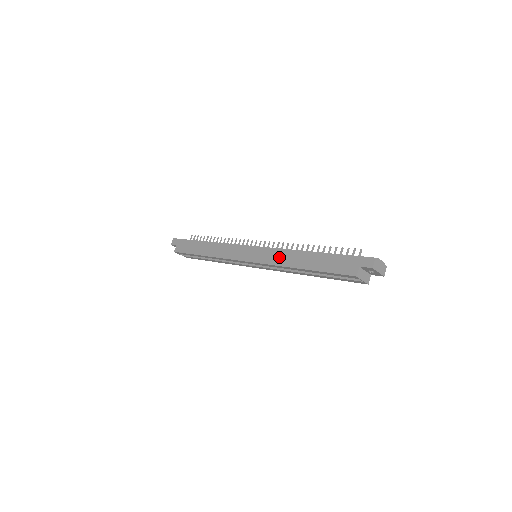
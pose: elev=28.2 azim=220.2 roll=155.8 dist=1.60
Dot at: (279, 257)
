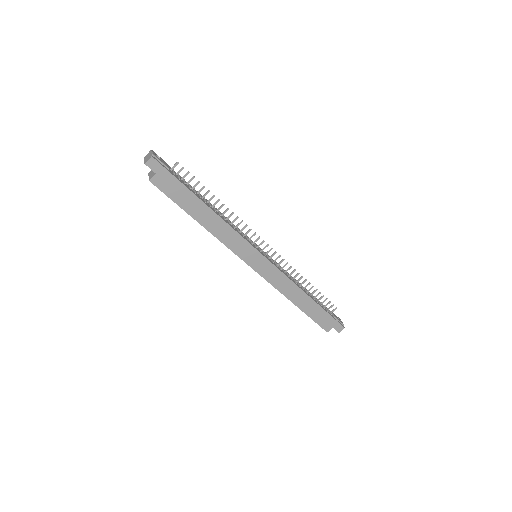
Dot at: (284, 285)
